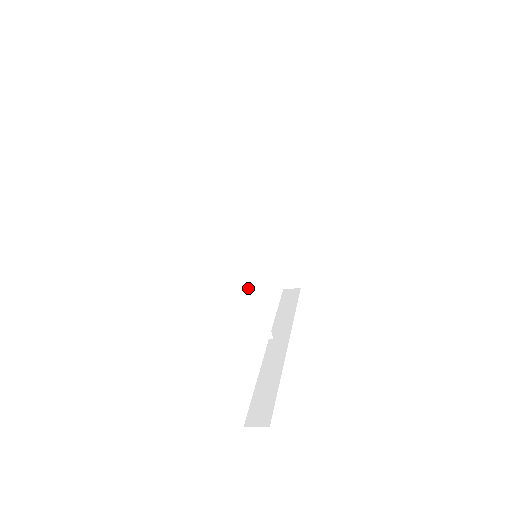
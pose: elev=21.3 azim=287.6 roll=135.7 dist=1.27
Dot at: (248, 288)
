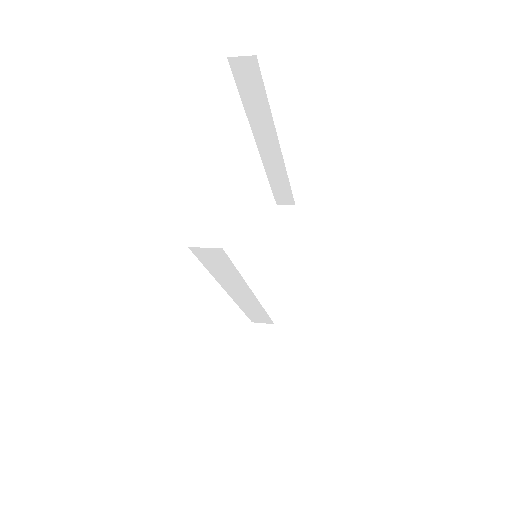
Dot at: (252, 307)
